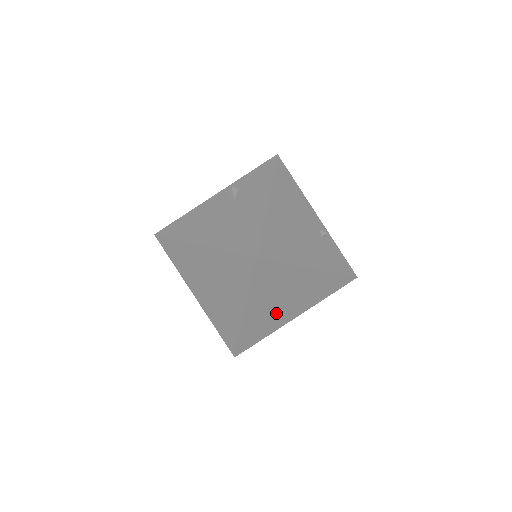
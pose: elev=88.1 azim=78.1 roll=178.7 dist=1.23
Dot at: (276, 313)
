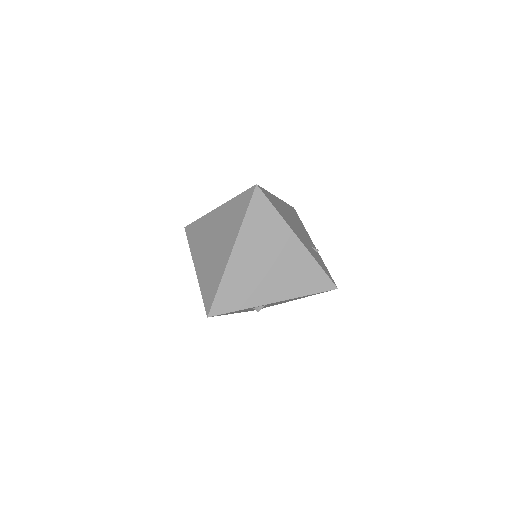
Dot at: (258, 277)
